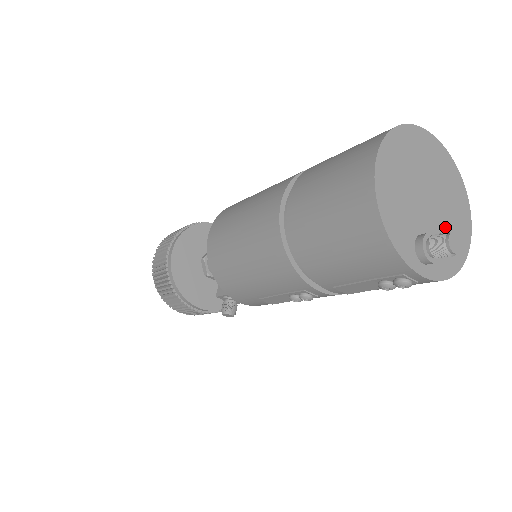
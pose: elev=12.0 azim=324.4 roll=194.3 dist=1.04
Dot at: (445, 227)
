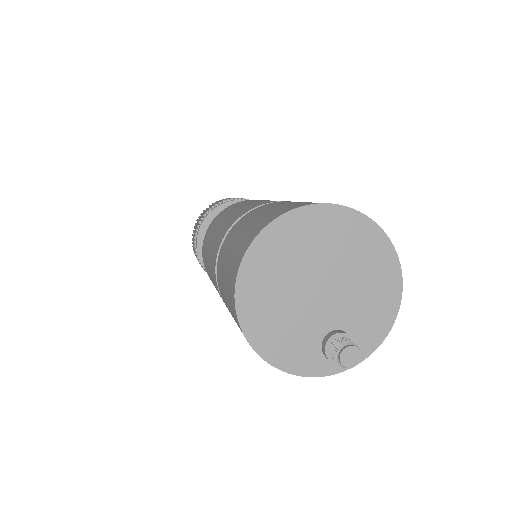
Dot at: (357, 296)
